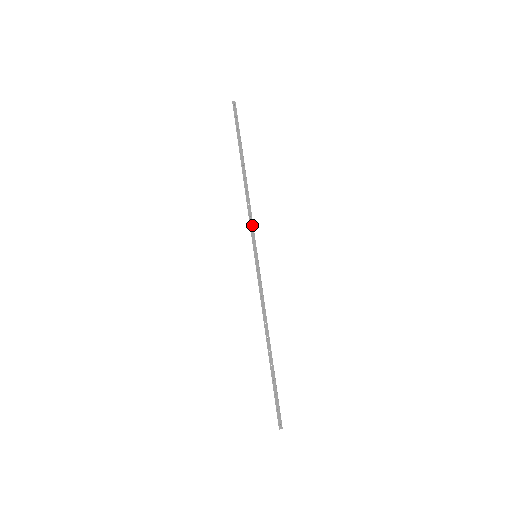
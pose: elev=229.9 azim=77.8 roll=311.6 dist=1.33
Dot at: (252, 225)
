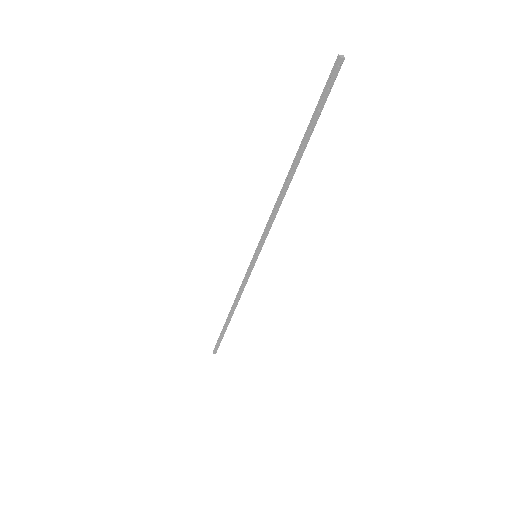
Dot at: occluded
